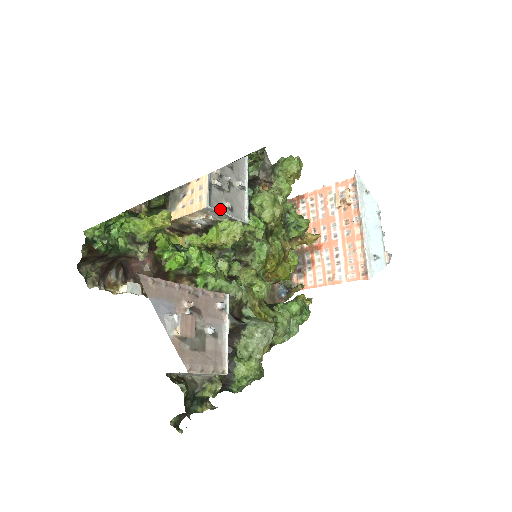
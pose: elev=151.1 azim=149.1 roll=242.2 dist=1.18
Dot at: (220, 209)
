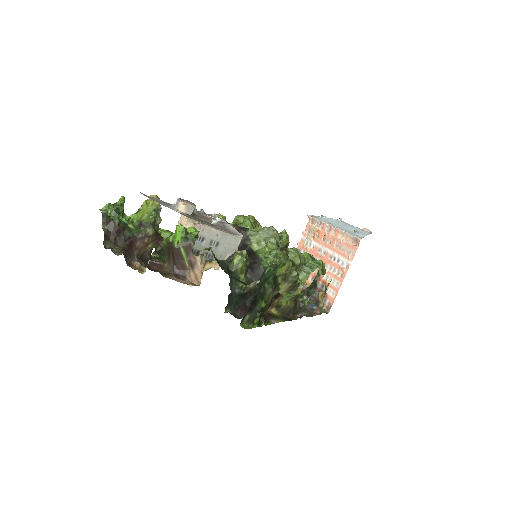
Dot at: occluded
